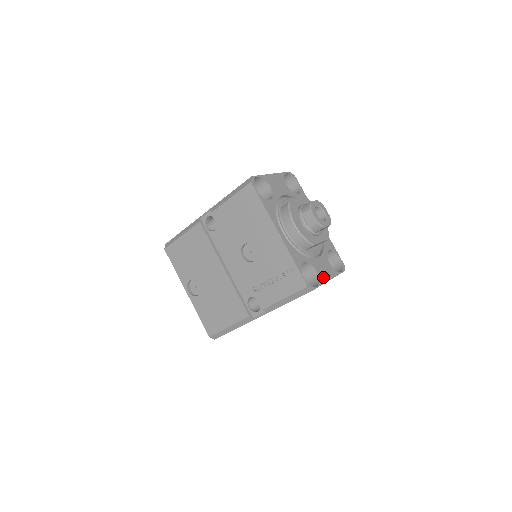
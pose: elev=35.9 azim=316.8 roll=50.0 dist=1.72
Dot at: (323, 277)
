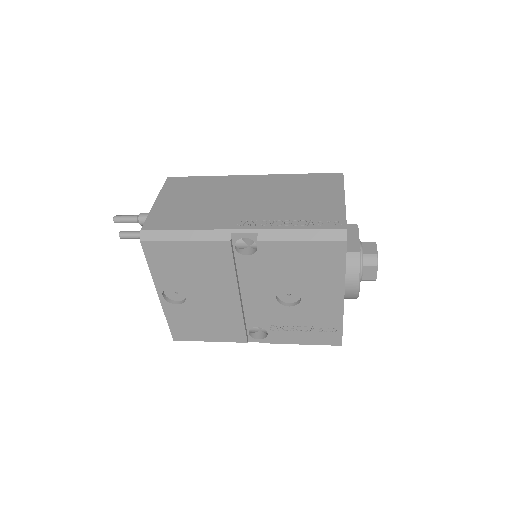
Dot at: occluded
